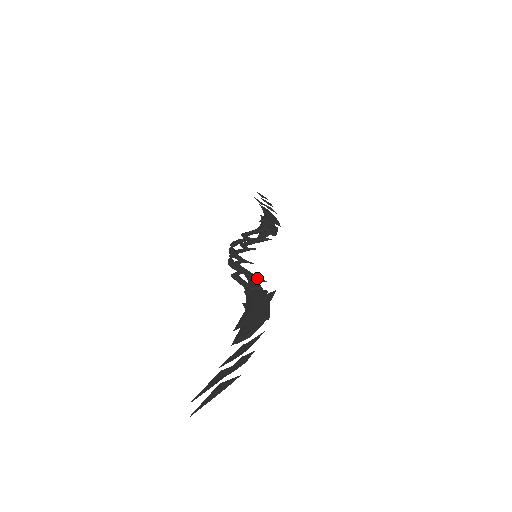
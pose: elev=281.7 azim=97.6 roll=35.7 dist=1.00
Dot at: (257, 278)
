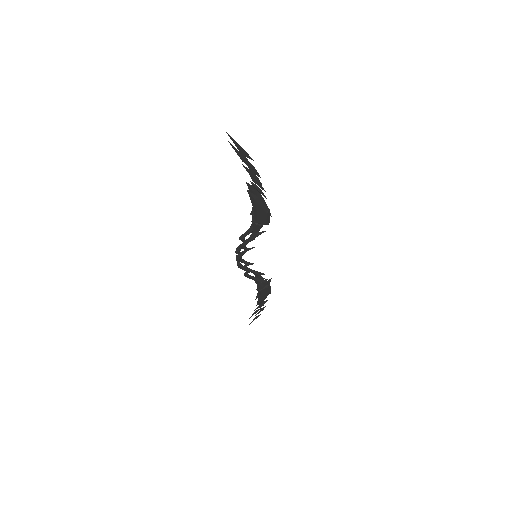
Dot at: occluded
